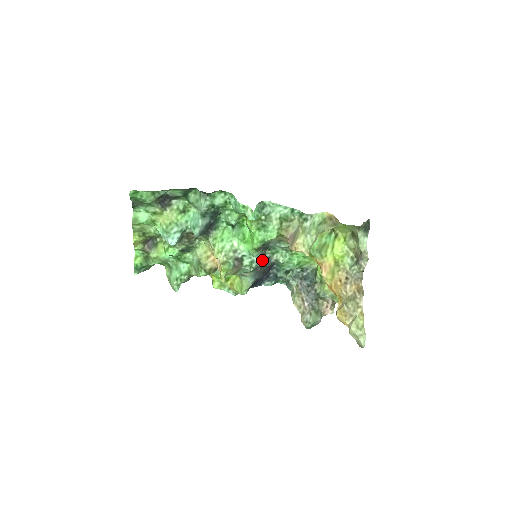
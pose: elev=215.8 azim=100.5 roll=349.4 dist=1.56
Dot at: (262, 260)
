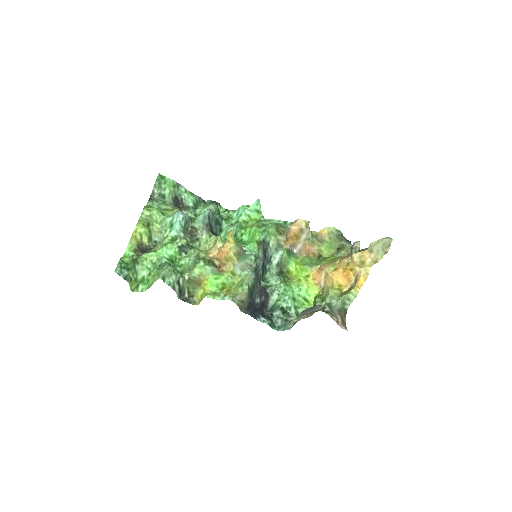
Dot at: (262, 262)
